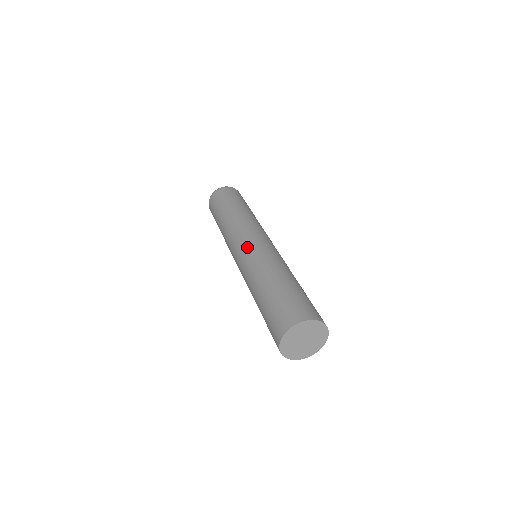
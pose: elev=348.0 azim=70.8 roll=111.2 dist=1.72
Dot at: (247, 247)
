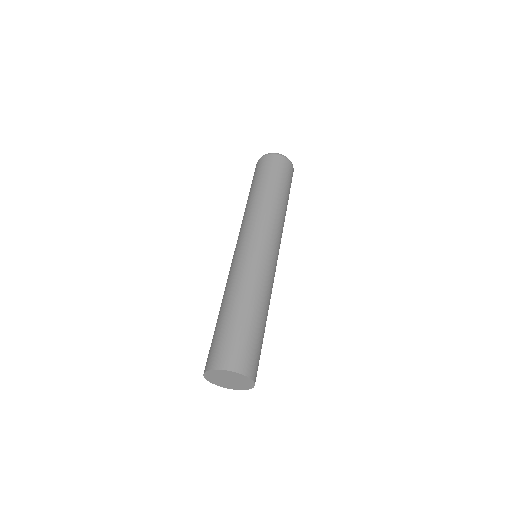
Dot at: (238, 251)
